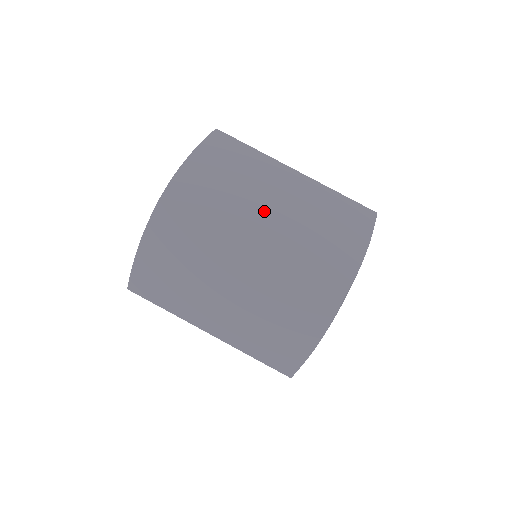
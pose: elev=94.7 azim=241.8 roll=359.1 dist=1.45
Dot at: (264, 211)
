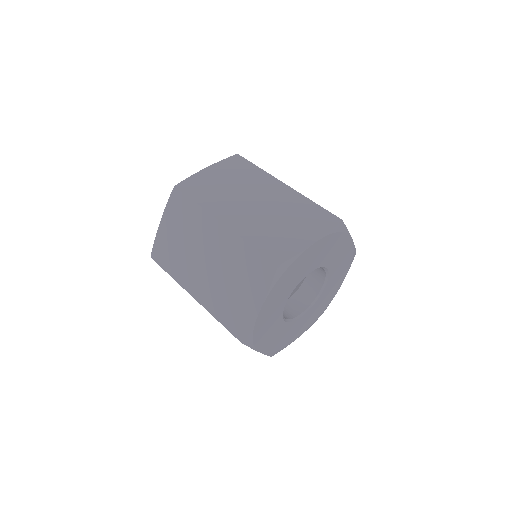
Dot at: occluded
